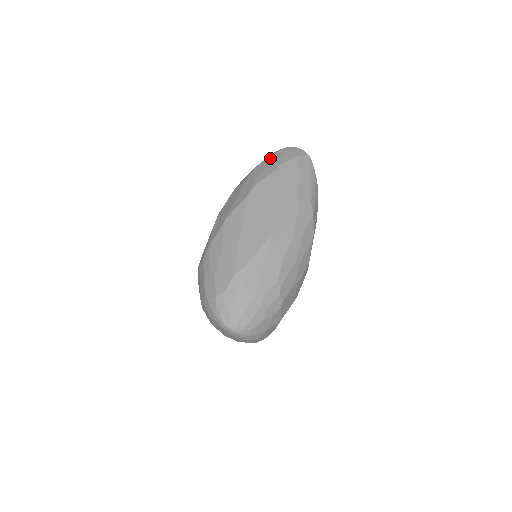
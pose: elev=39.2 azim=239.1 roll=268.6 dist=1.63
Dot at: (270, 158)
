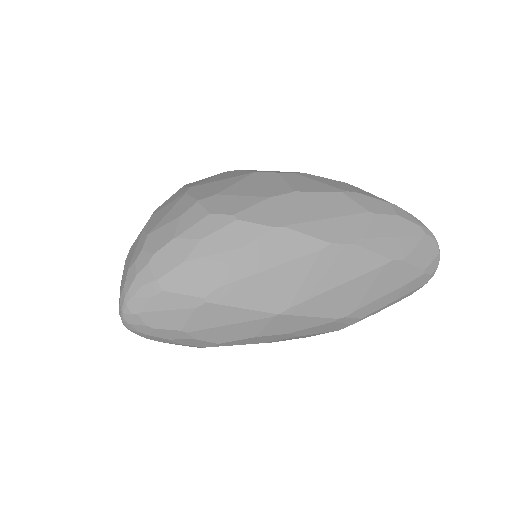
Dot at: (412, 230)
